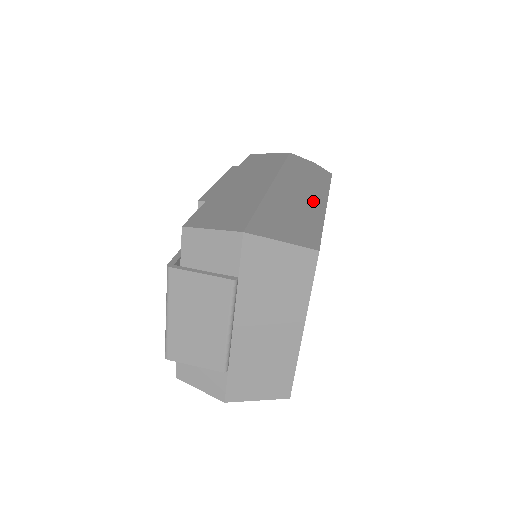
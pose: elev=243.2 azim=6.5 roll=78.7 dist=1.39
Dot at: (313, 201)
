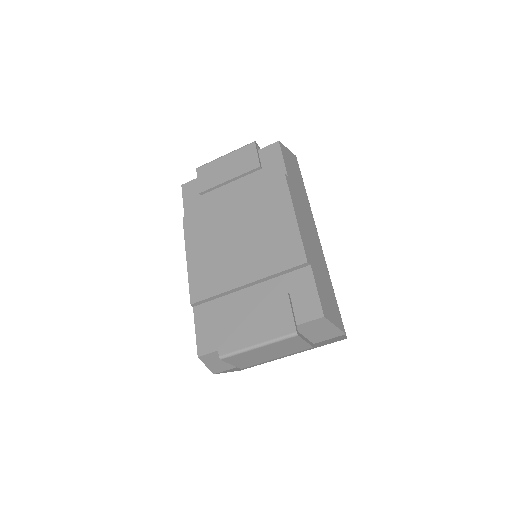
Dot at: occluded
